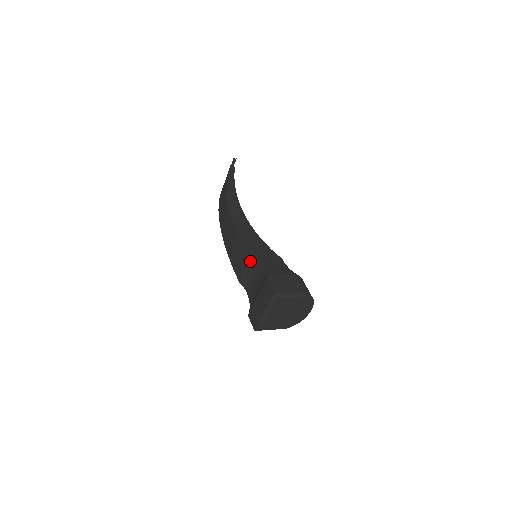
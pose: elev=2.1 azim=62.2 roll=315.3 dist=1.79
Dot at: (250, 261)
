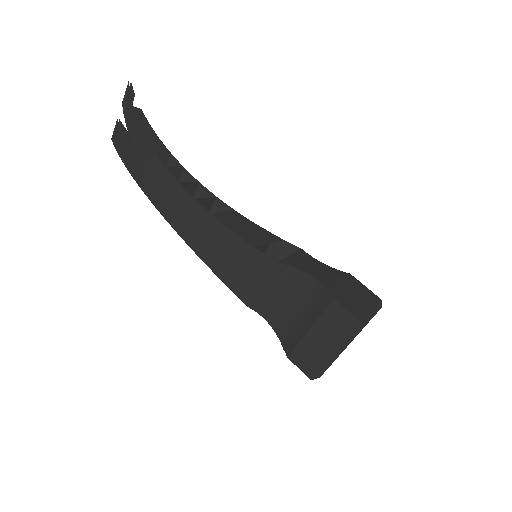
Dot at: (274, 272)
